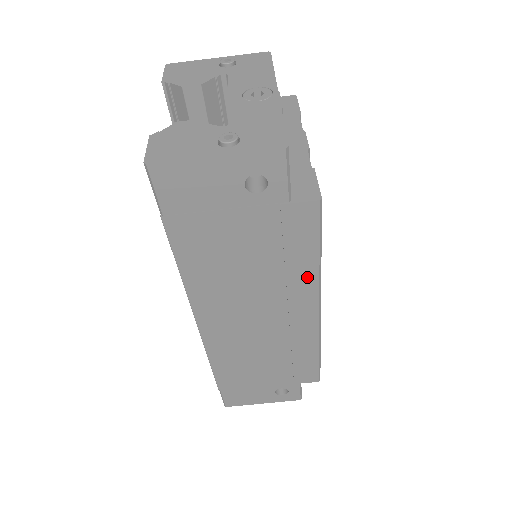
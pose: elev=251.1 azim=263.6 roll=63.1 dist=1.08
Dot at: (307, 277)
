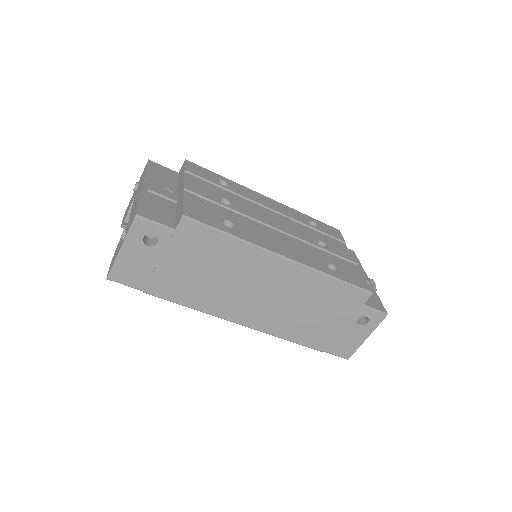
Dot at: (244, 251)
